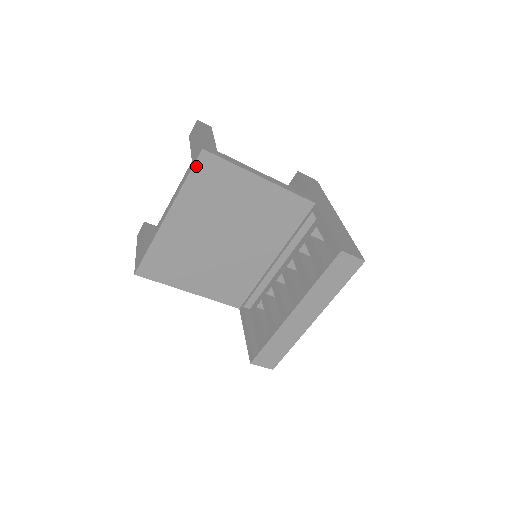
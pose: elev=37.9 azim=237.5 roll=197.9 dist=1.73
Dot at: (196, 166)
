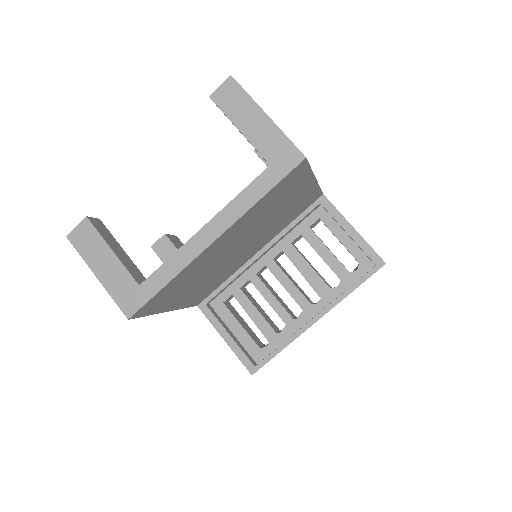
Dot at: (285, 178)
